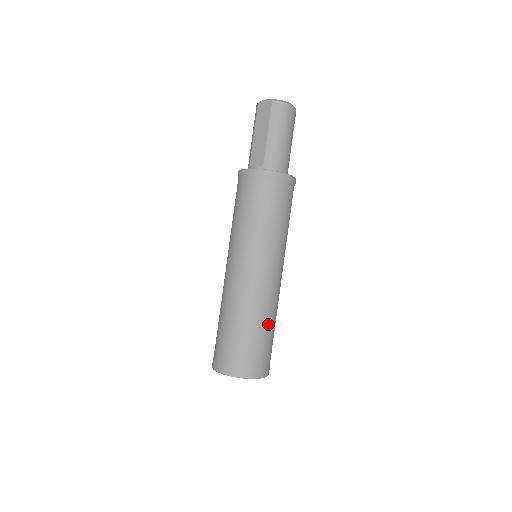
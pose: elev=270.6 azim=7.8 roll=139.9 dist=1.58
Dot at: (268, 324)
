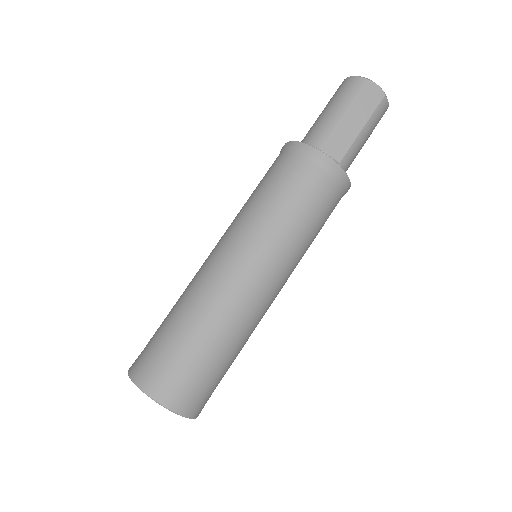
Dot at: occluded
